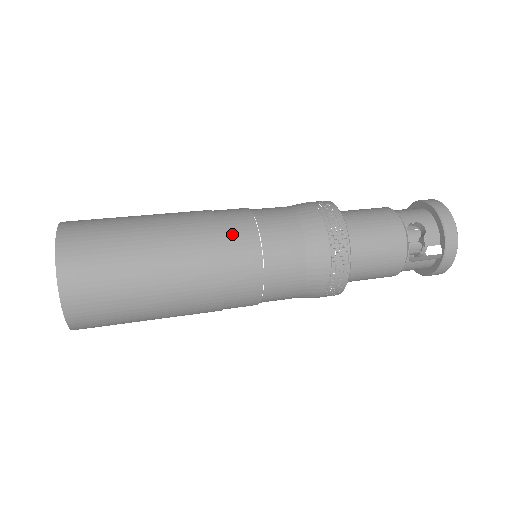
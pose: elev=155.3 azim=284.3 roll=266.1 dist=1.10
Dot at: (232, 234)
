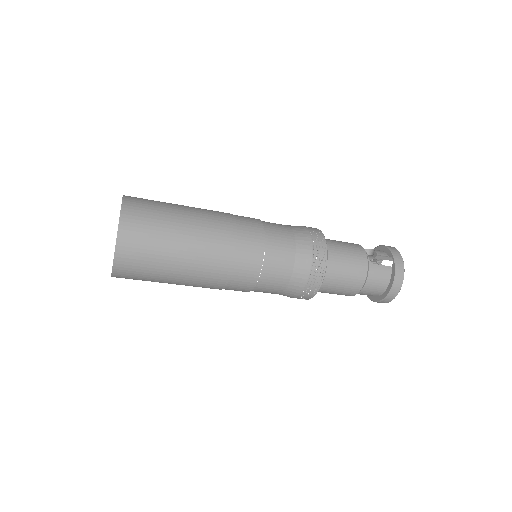
Dot at: occluded
